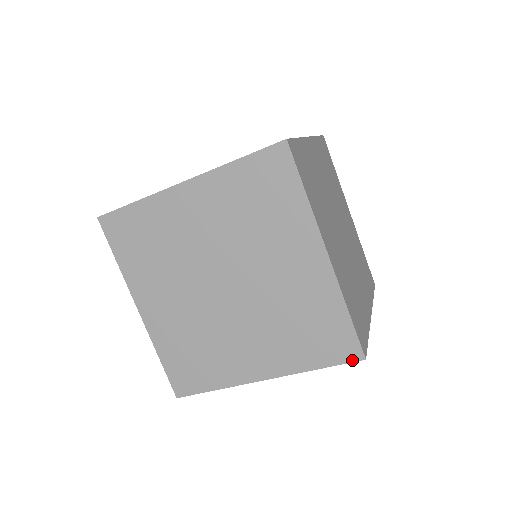
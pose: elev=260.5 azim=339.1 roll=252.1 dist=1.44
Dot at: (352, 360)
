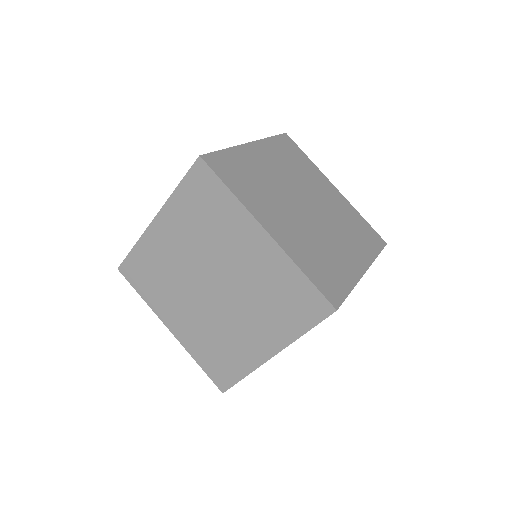
Dot at: (217, 385)
